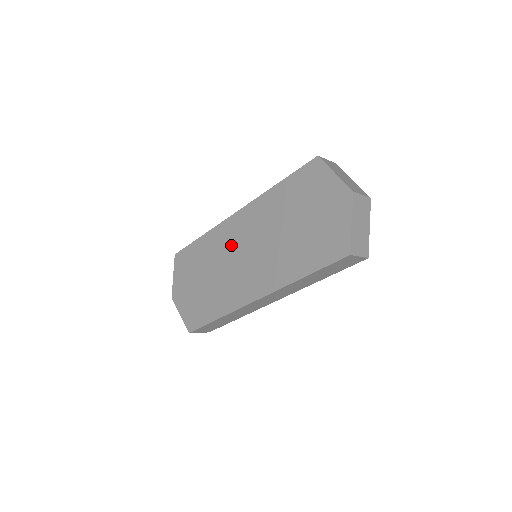
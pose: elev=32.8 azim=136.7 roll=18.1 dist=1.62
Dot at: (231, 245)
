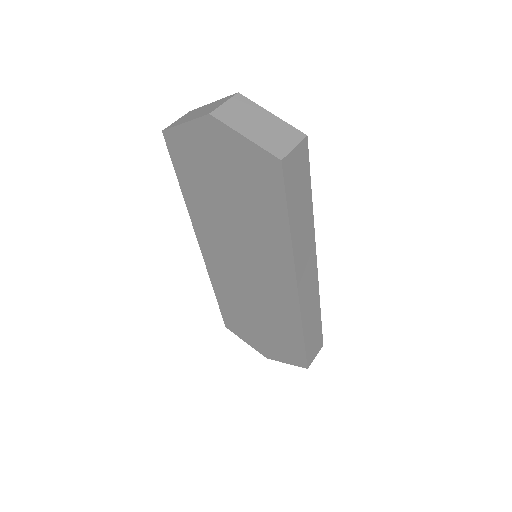
Dot at: (231, 275)
